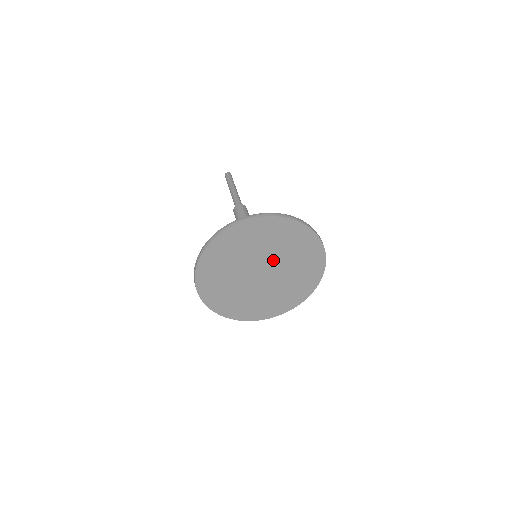
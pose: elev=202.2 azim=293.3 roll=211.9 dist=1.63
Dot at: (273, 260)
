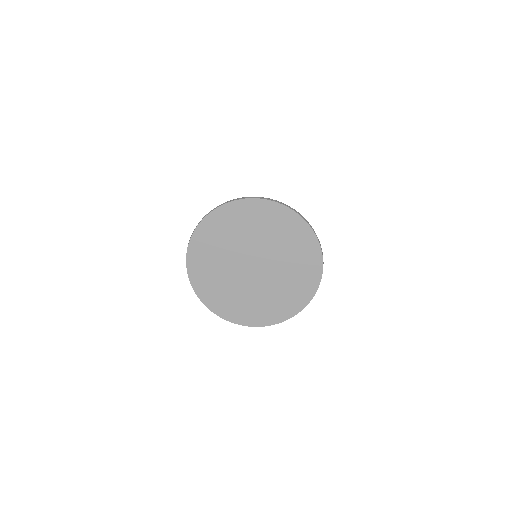
Dot at: (272, 261)
